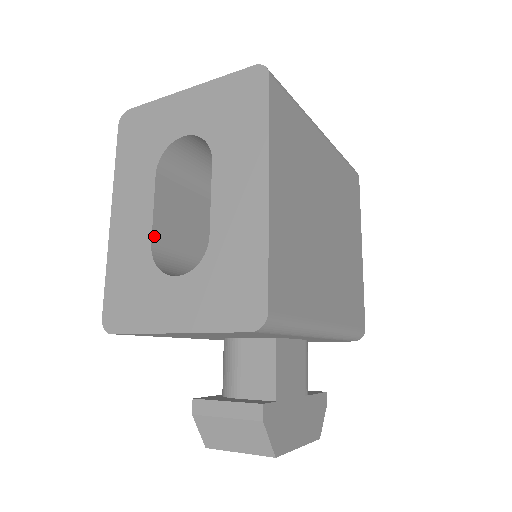
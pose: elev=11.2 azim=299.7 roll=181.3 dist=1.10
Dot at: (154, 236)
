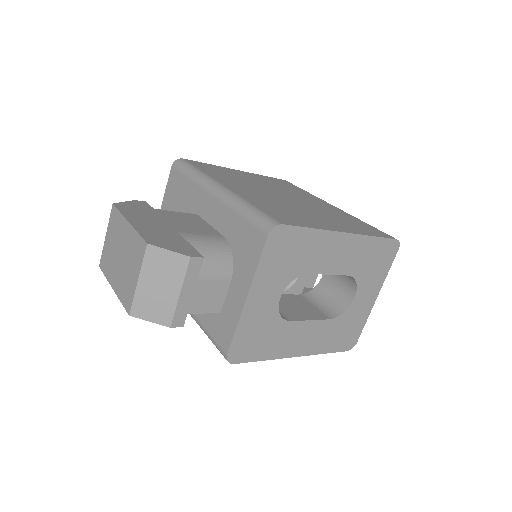
Dot at: occluded
